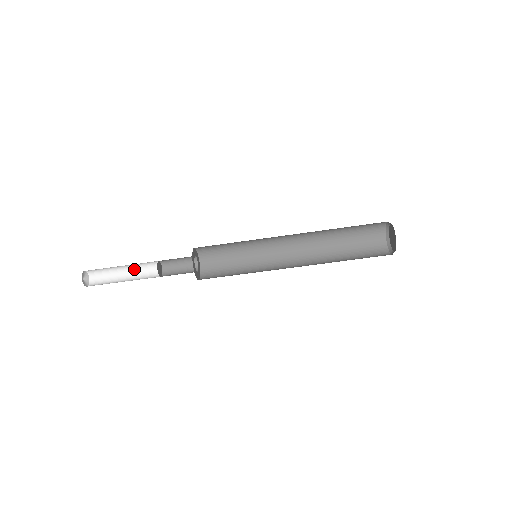
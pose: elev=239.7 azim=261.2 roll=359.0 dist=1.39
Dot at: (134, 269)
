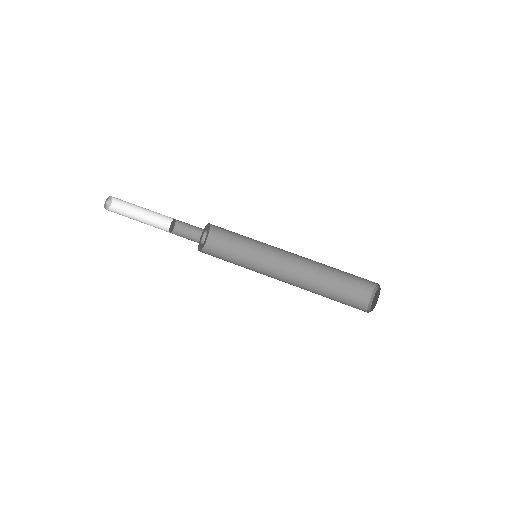
Dot at: (151, 218)
